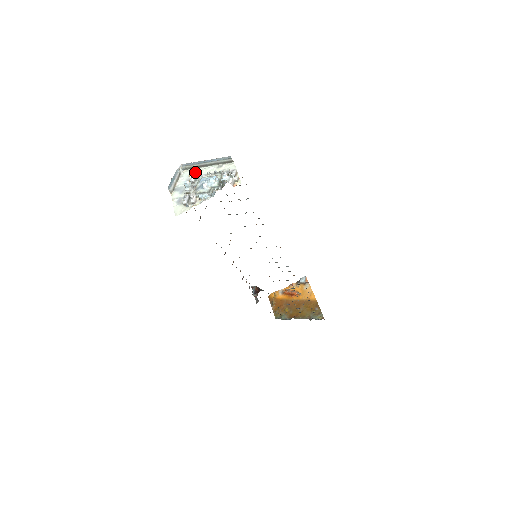
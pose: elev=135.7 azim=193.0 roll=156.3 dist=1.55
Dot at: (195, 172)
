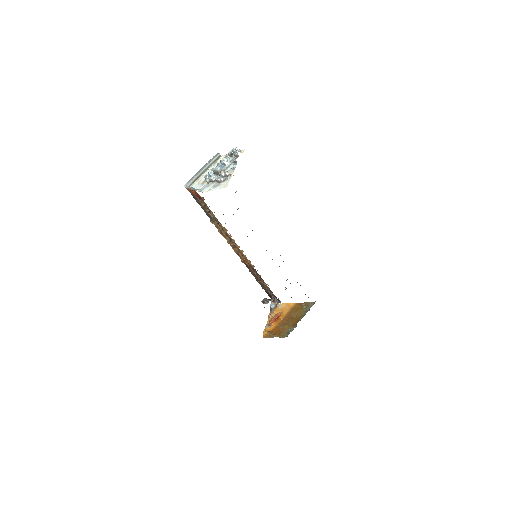
Dot at: (200, 179)
